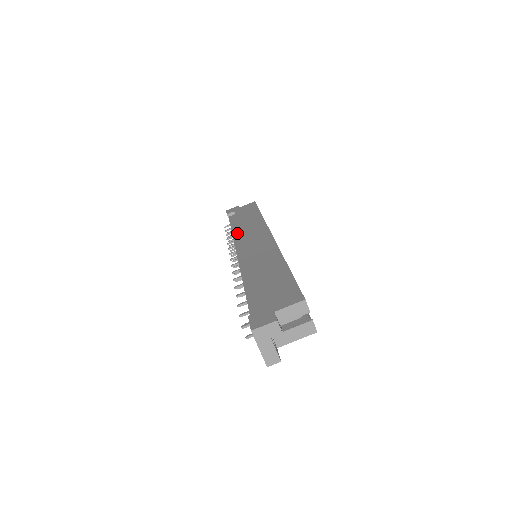
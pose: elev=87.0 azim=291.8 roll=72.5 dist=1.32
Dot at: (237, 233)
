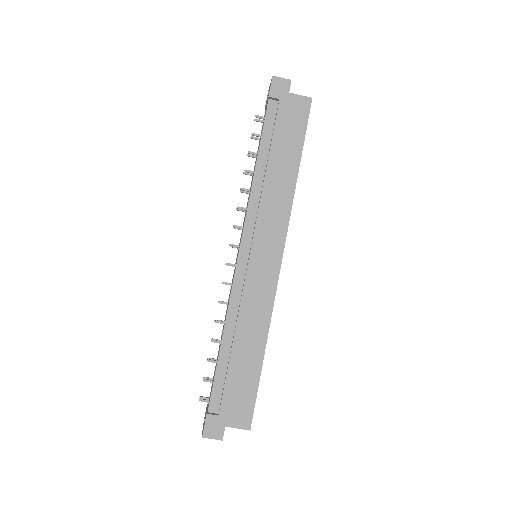
Dot at: (258, 188)
